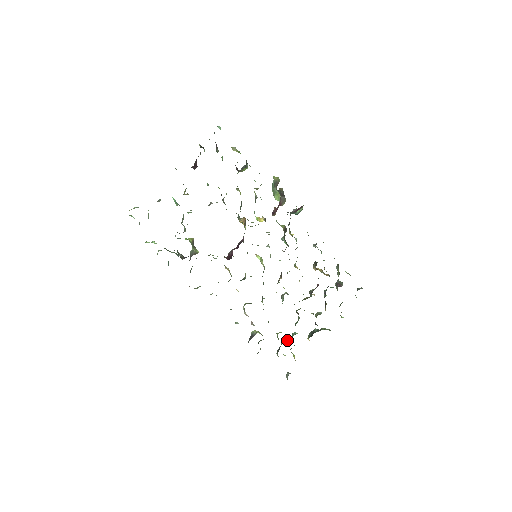
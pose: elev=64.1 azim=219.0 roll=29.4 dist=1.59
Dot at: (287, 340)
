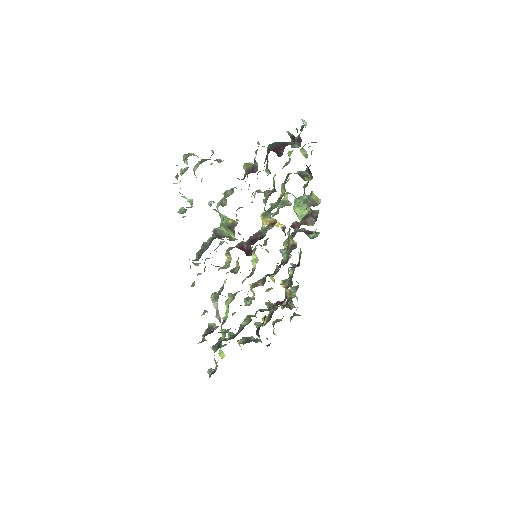
Dot at: (227, 339)
